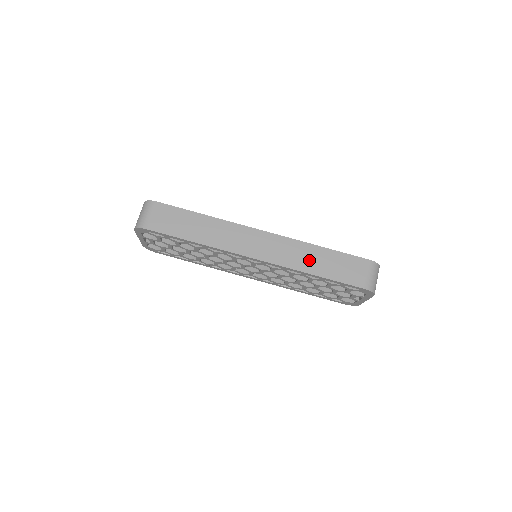
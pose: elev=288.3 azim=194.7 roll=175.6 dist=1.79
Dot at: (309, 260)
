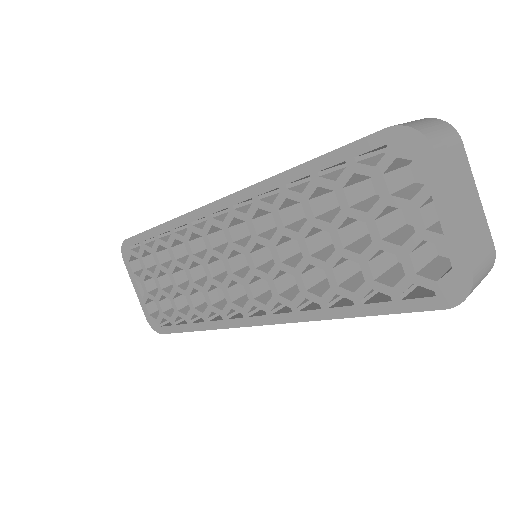
Dot at: occluded
